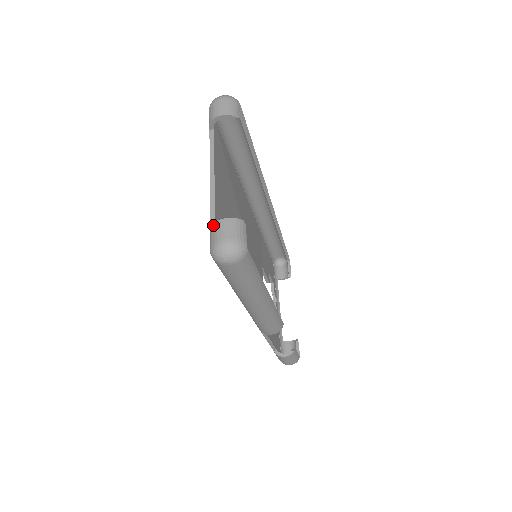
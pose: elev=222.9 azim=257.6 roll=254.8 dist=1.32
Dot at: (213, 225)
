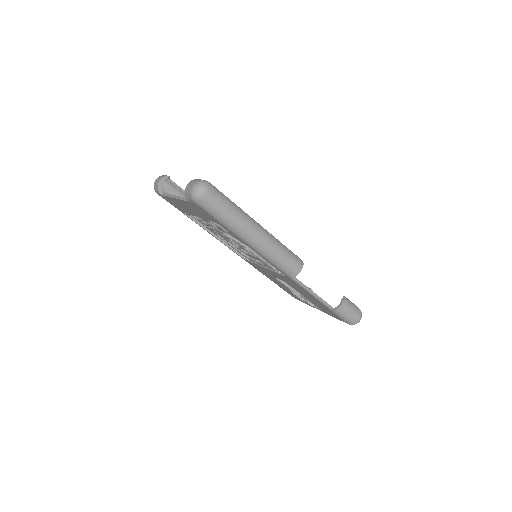
Dot at: (185, 192)
